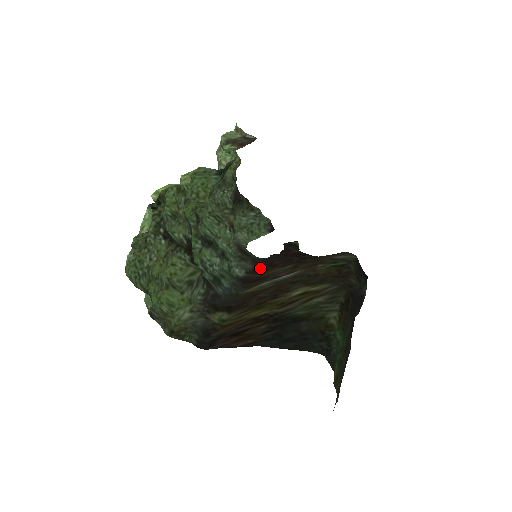
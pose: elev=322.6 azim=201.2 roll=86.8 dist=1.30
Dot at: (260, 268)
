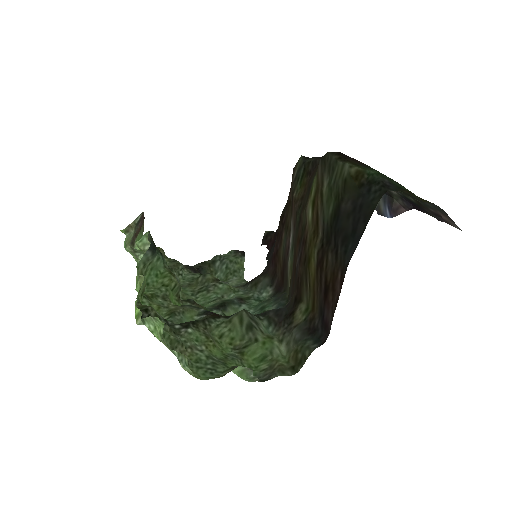
Dot at: (273, 270)
